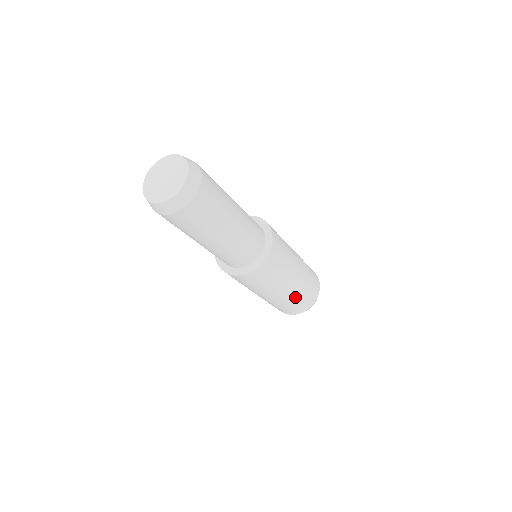
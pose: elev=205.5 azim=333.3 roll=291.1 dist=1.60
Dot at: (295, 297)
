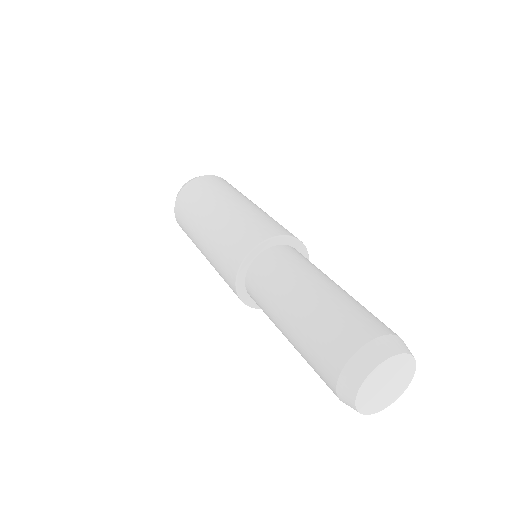
Dot at: occluded
